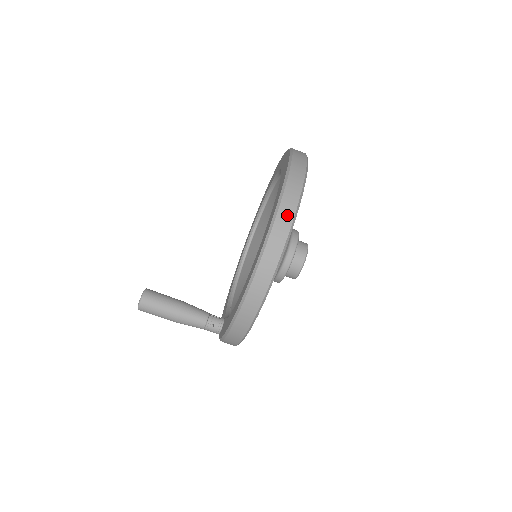
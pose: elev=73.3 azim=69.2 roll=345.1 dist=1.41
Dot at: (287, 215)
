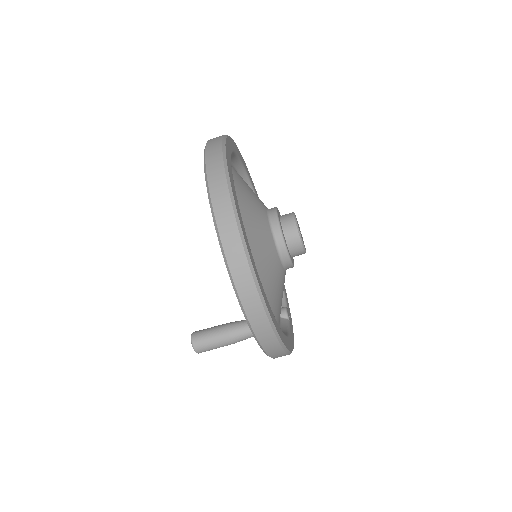
Dot at: (244, 277)
